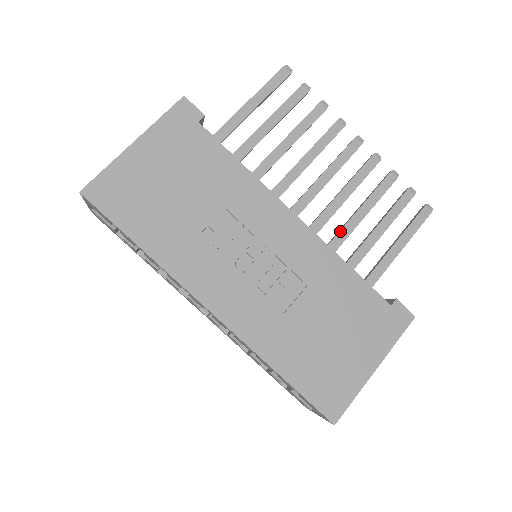
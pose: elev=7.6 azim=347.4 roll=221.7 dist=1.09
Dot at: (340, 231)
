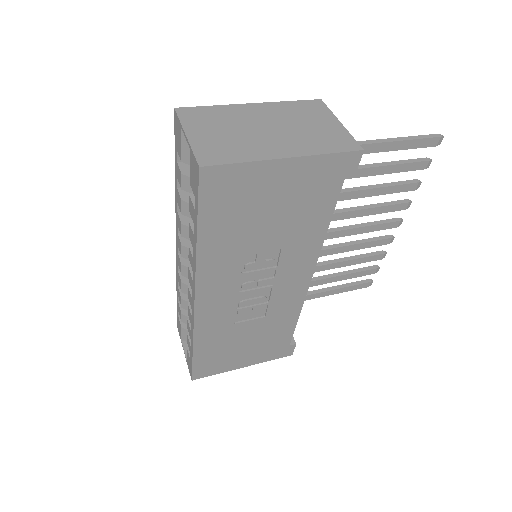
Dot at: (316, 266)
